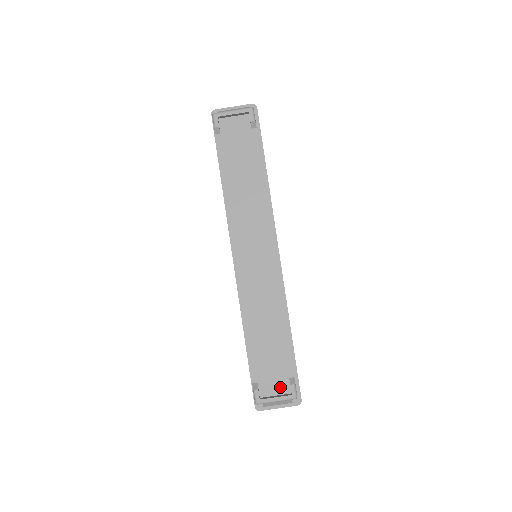
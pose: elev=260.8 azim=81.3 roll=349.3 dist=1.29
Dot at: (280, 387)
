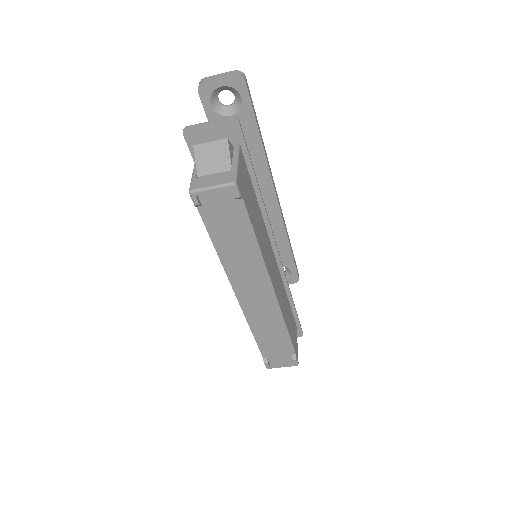
Dot at: (285, 359)
